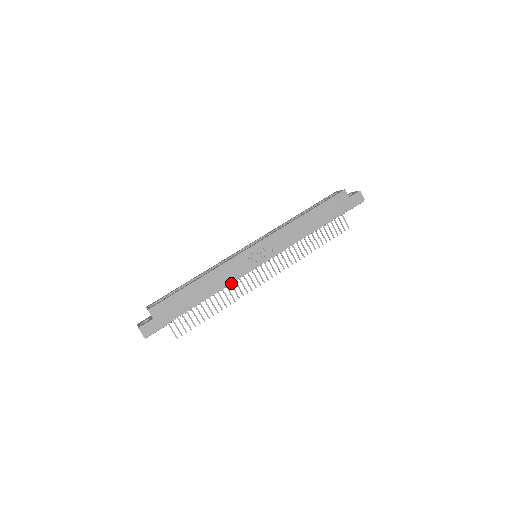
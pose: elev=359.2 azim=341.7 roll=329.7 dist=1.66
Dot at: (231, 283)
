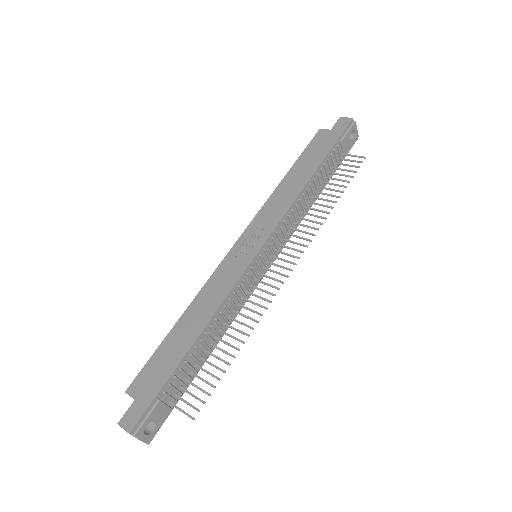
Dot at: (227, 295)
